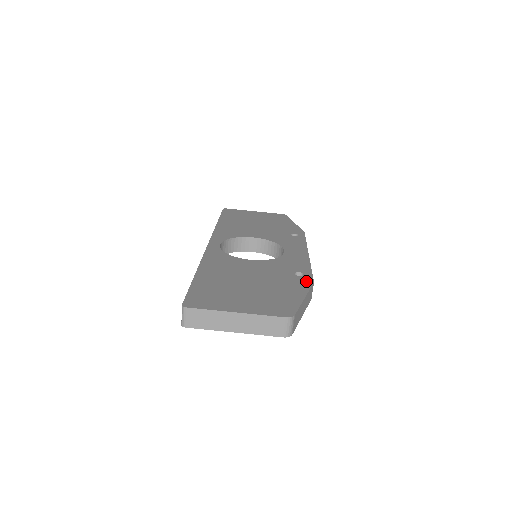
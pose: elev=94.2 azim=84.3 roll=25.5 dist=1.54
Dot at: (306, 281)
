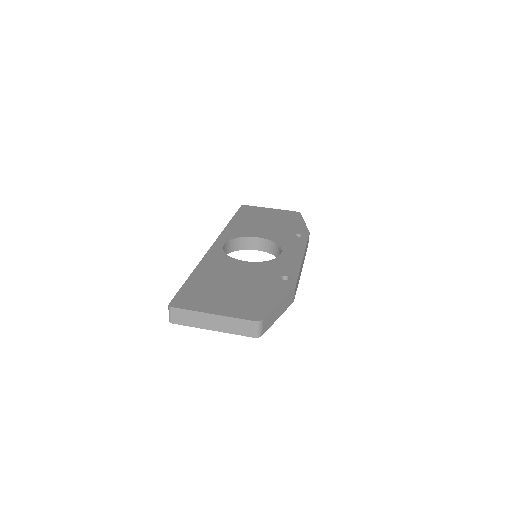
Dot at: (288, 285)
